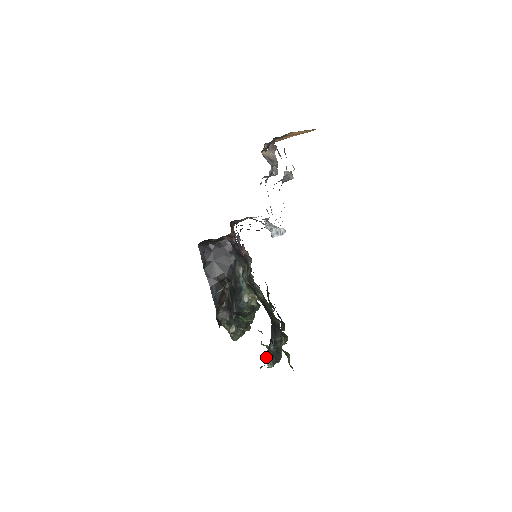
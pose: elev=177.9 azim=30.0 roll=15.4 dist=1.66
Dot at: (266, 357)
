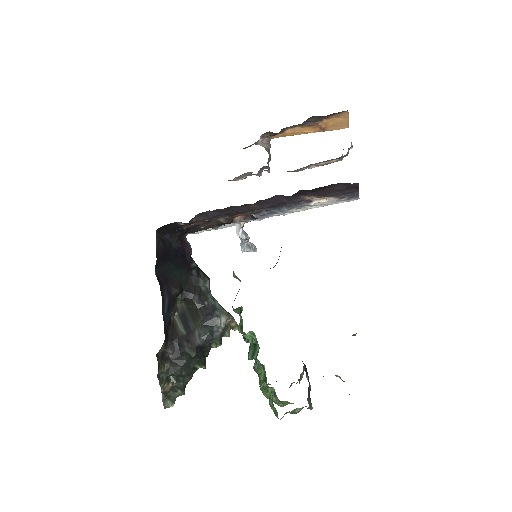
Dot at: (308, 389)
